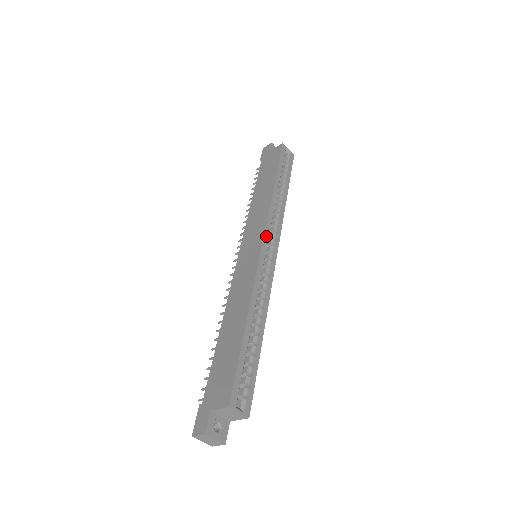
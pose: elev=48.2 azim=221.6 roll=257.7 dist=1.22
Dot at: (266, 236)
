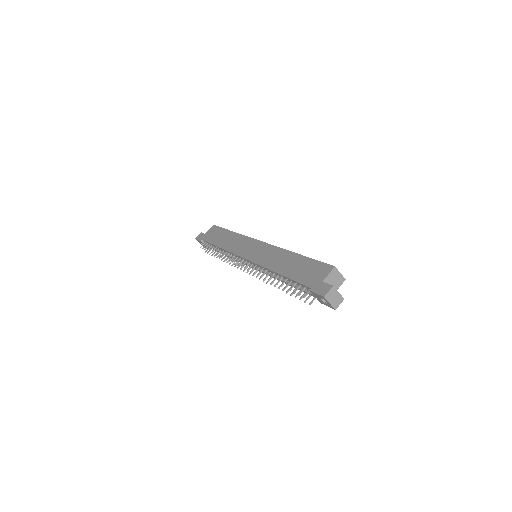
Dot at: occluded
